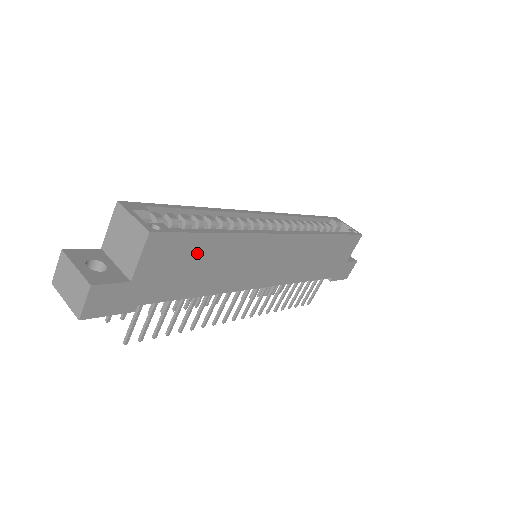
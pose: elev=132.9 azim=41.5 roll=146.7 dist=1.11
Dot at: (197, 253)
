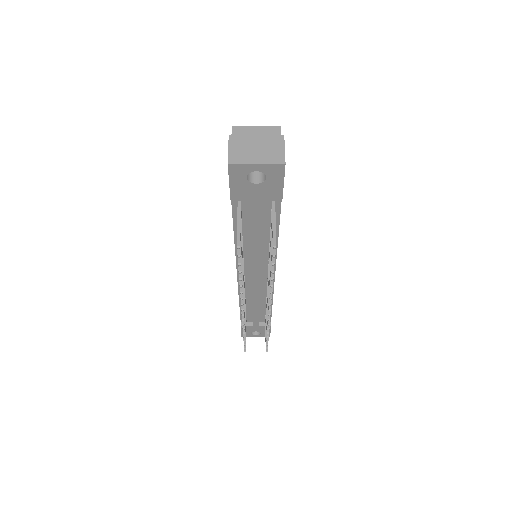
Dot at: occluded
